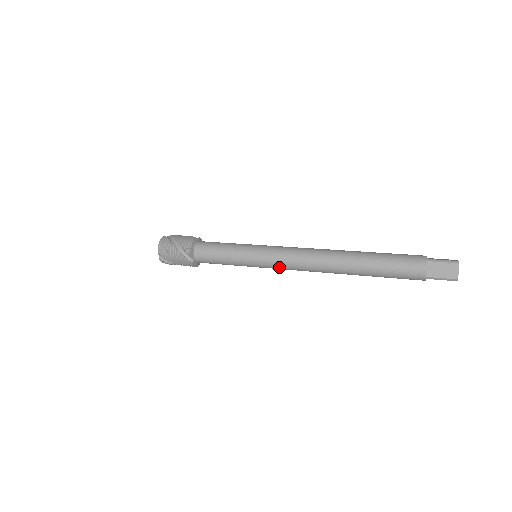
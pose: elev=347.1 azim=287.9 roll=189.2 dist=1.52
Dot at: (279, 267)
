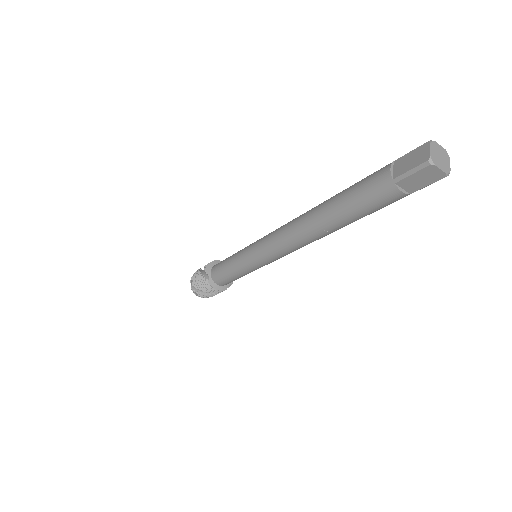
Dot at: (265, 252)
